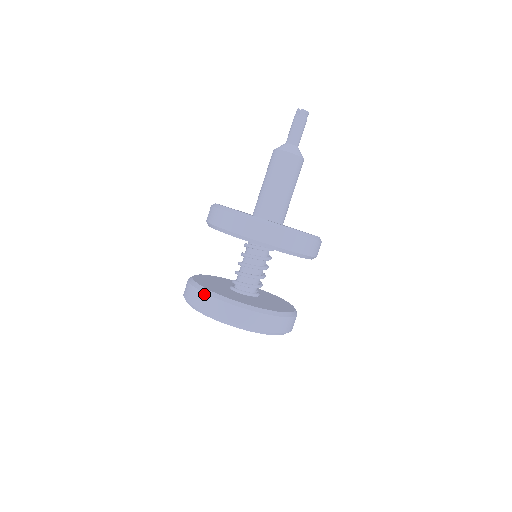
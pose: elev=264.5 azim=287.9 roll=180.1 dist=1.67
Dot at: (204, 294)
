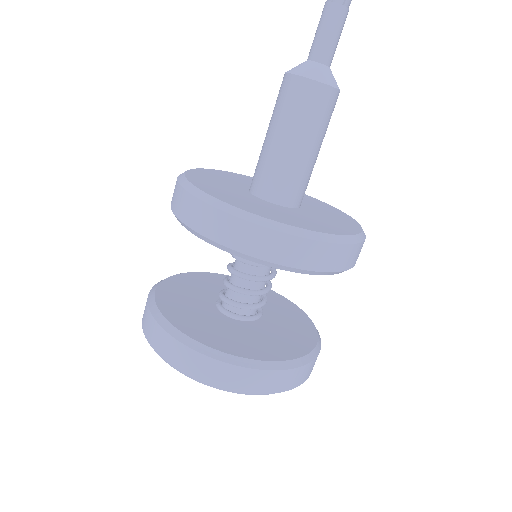
Dot at: (161, 329)
